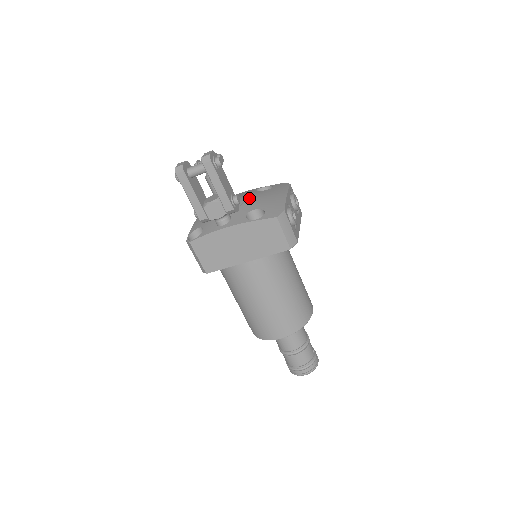
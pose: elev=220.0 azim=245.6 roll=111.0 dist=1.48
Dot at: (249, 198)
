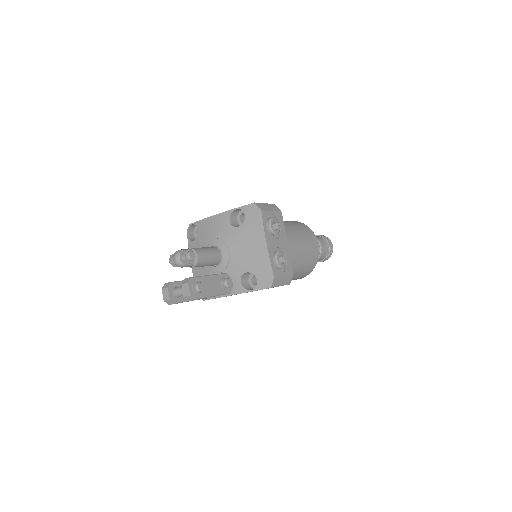
Dot at: (231, 249)
